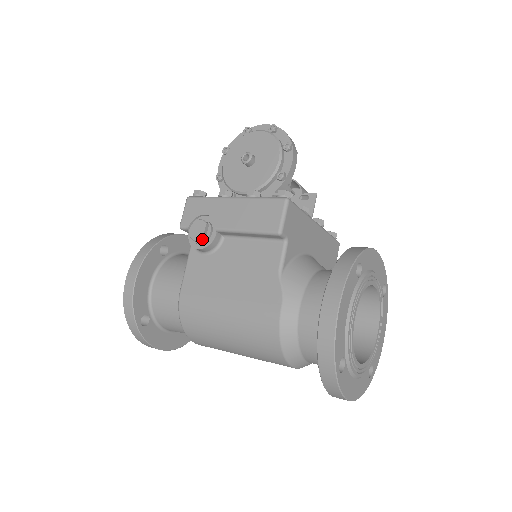
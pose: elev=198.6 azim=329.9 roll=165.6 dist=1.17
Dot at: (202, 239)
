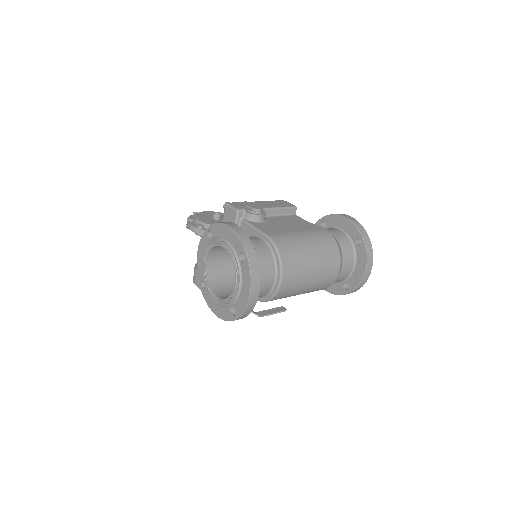
Dot at: (262, 209)
